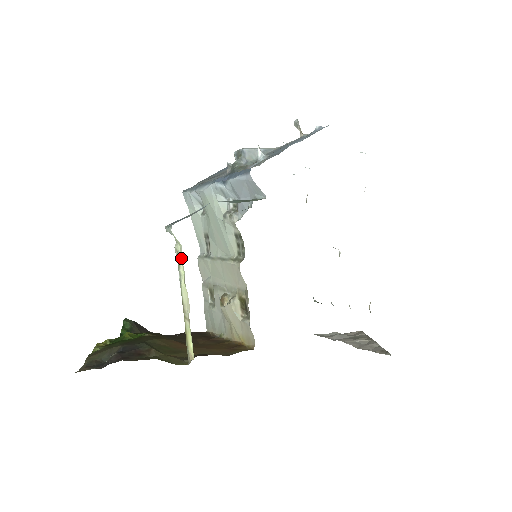
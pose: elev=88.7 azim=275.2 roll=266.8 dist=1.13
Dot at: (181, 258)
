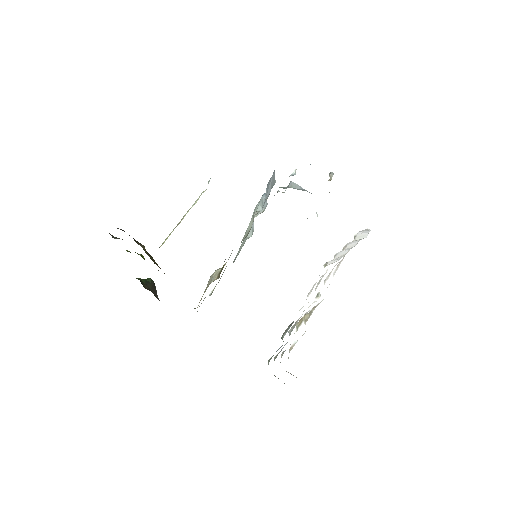
Dot at: occluded
